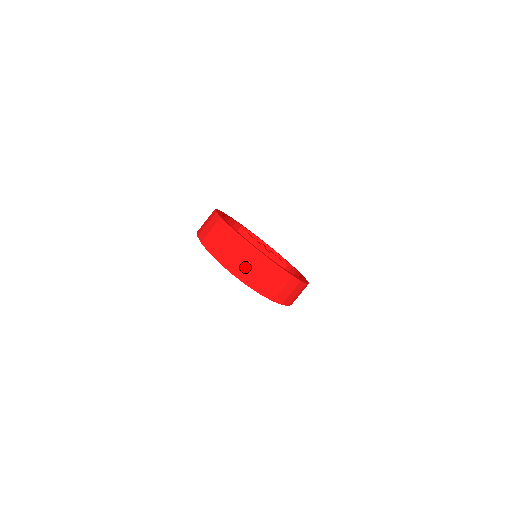
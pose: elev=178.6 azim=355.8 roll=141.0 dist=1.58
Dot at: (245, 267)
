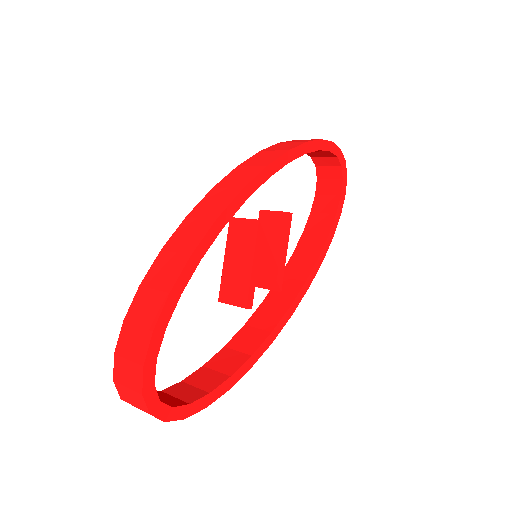
Dot at: occluded
